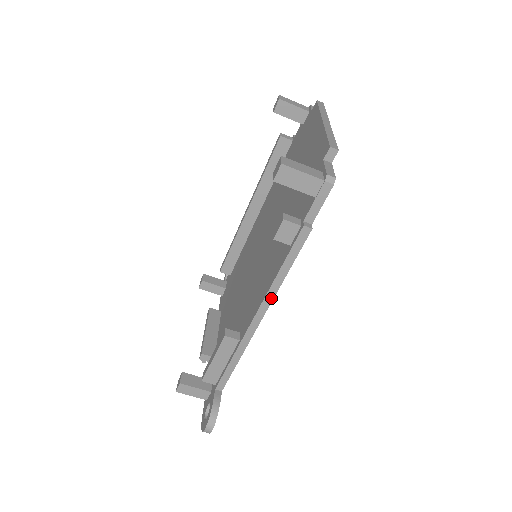
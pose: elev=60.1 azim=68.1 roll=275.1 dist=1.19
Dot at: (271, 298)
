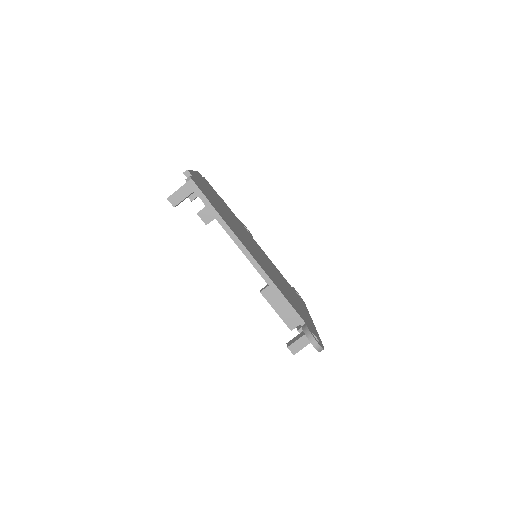
Dot at: (244, 248)
